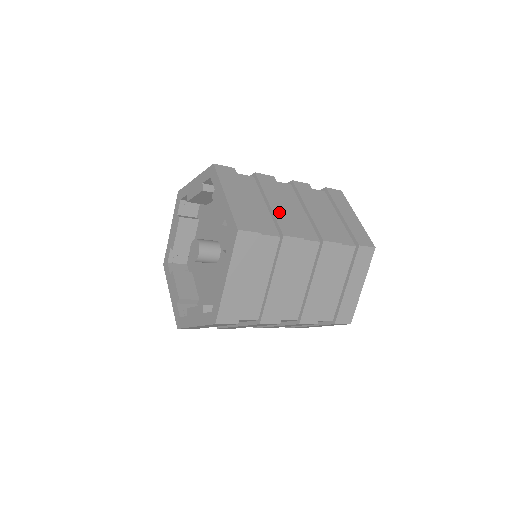
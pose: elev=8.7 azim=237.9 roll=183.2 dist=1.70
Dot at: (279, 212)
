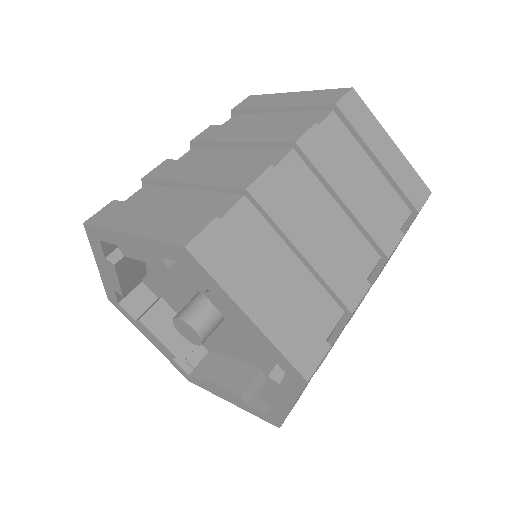
Dot at: (323, 262)
